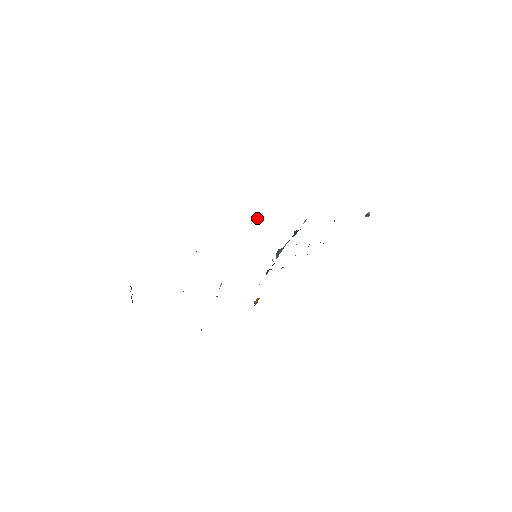
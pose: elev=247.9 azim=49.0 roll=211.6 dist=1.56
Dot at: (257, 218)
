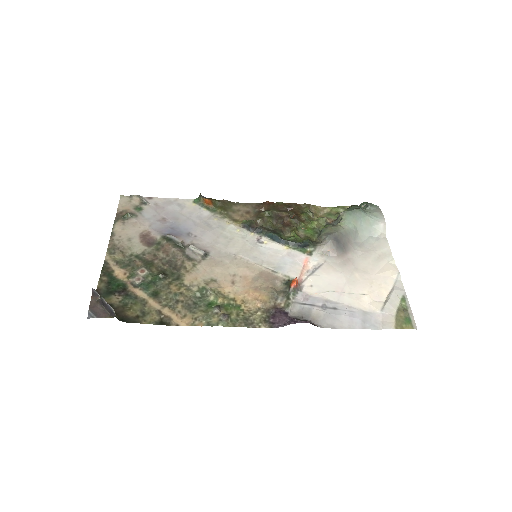
Dot at: (295, 288)
